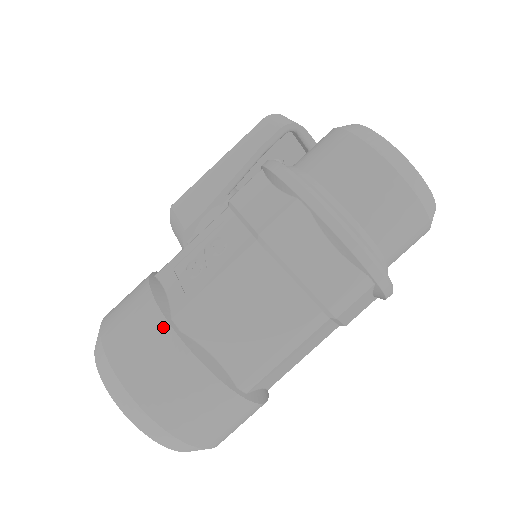
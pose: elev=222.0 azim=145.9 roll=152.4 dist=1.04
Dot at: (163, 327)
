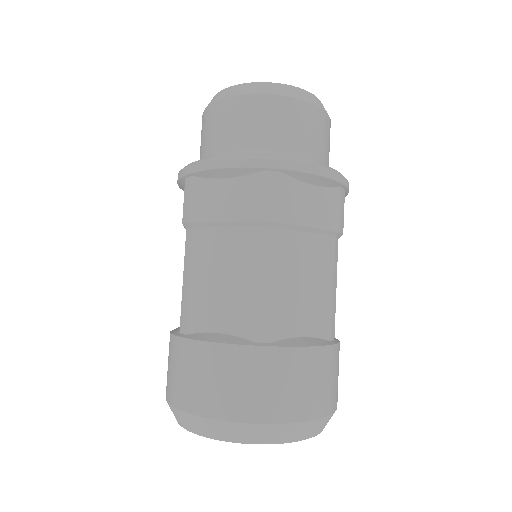
Dot at: (175, 342)
